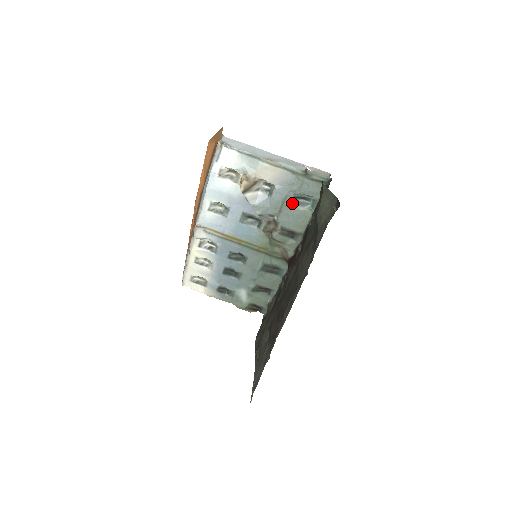
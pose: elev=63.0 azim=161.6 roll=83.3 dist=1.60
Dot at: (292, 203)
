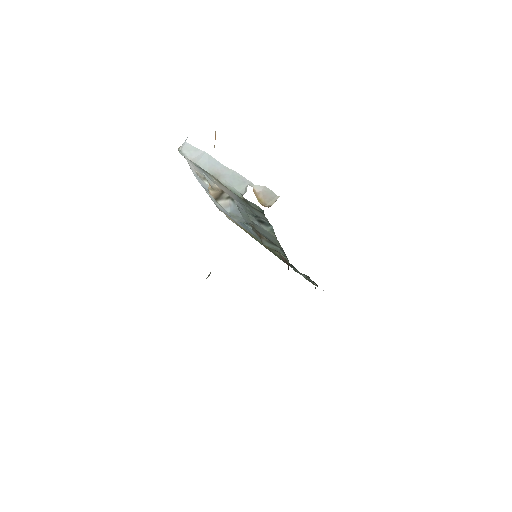
Dot at: (256, 220)
